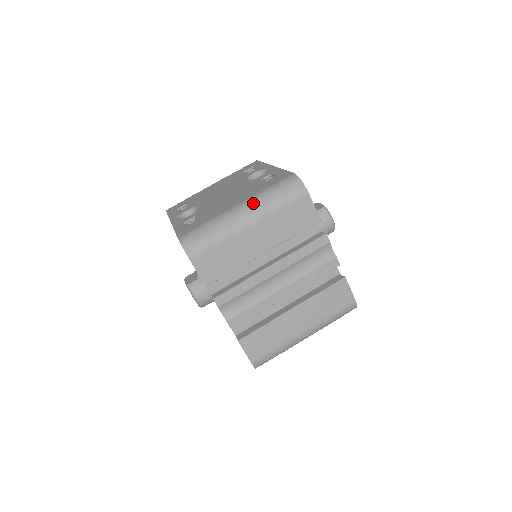
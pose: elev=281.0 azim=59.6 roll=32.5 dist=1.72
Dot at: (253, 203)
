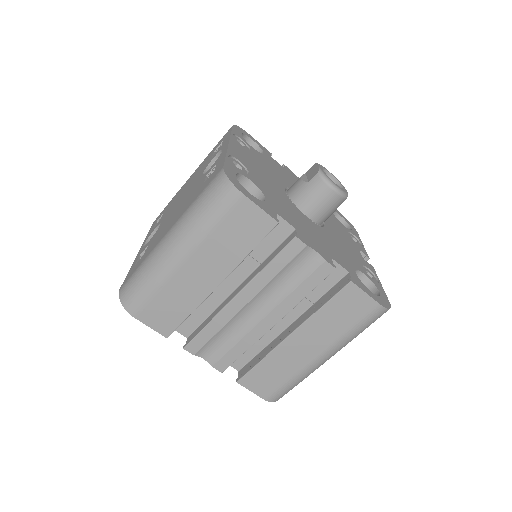
Dot at: (179, 229)
